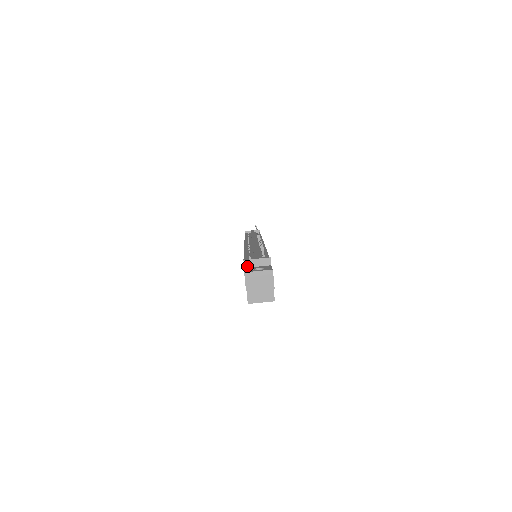
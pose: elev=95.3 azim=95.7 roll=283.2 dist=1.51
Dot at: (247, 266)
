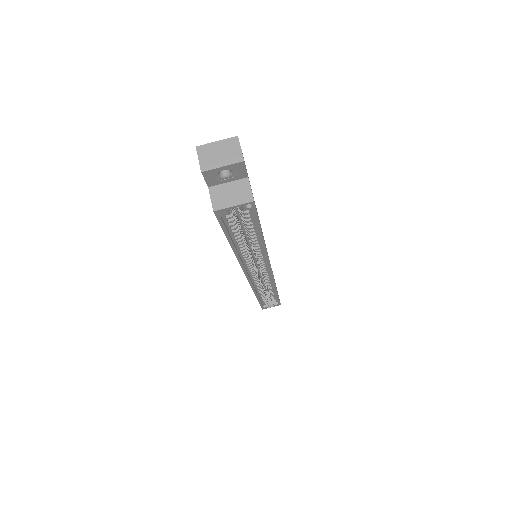
Dot at: occluded
